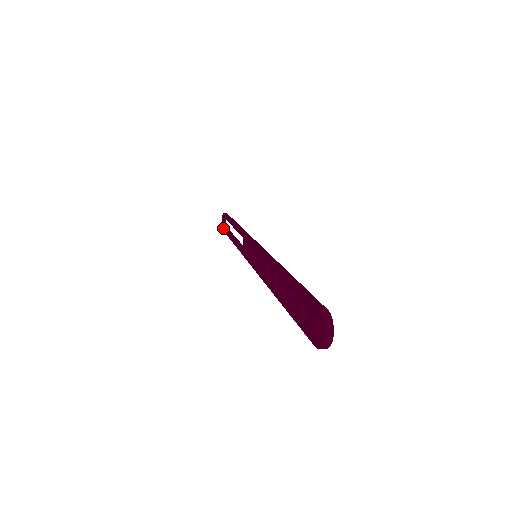
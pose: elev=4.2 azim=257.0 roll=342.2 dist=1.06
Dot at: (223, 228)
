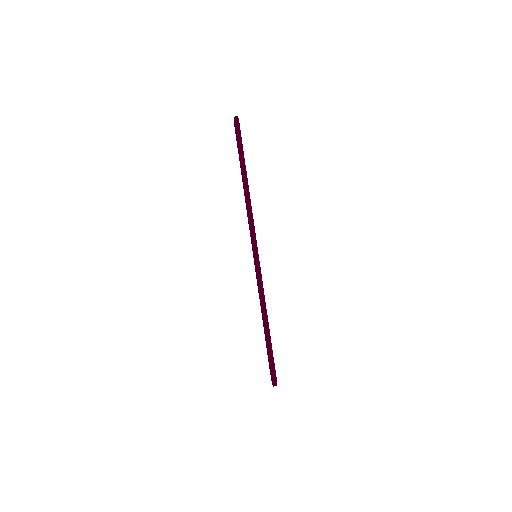
Dot at: (235, 131)
